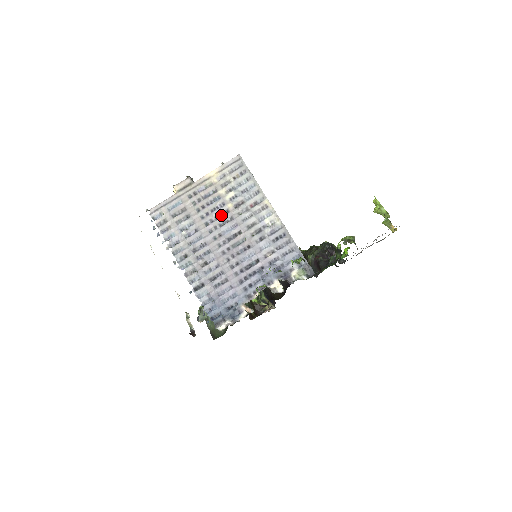
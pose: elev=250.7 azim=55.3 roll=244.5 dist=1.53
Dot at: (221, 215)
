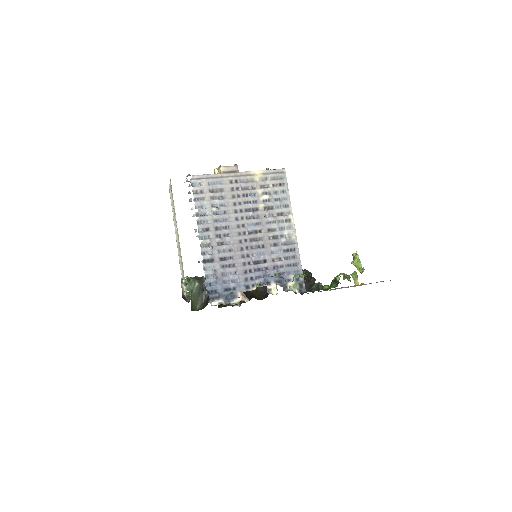
Dot at: (251, 210)
